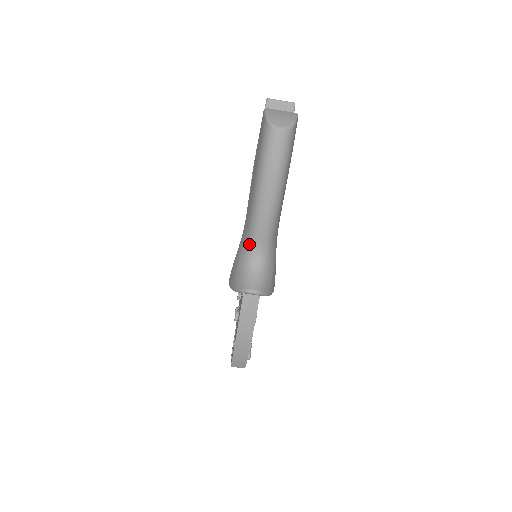
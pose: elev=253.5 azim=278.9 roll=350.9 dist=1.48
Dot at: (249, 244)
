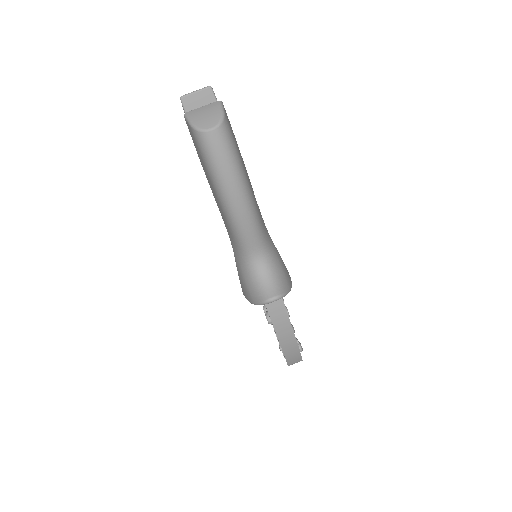
Dot at: (244, 254)
